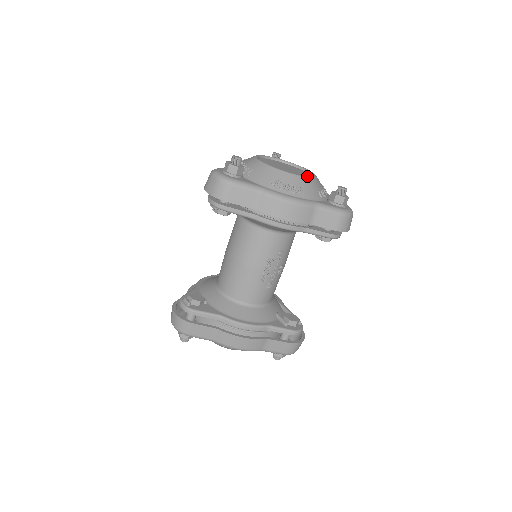
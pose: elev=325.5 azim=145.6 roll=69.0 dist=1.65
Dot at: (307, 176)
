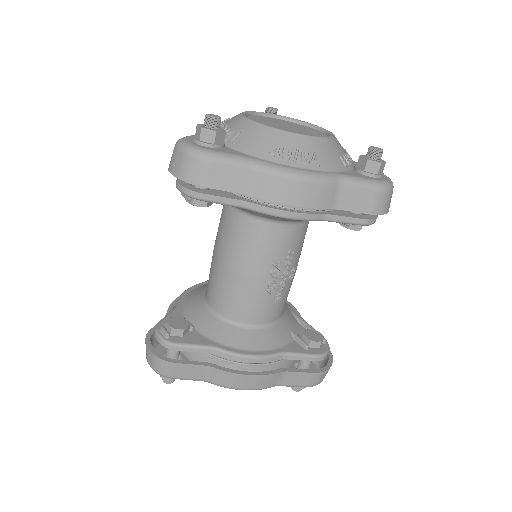
Dot at: occluded
